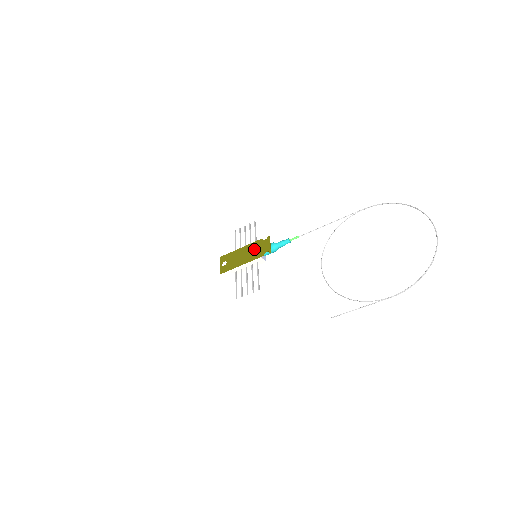
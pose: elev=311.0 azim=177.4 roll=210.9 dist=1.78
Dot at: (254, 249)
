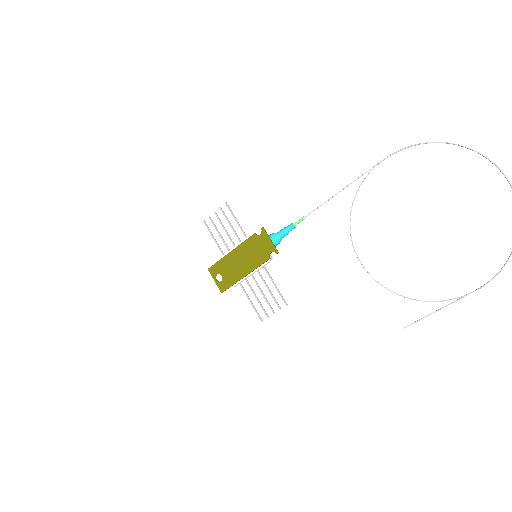
Dot at: (251, 252)
